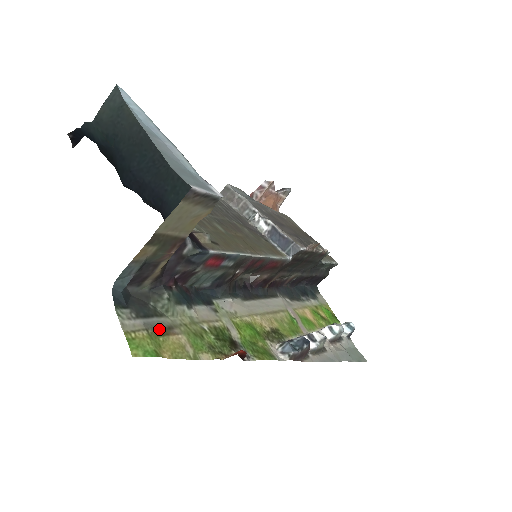
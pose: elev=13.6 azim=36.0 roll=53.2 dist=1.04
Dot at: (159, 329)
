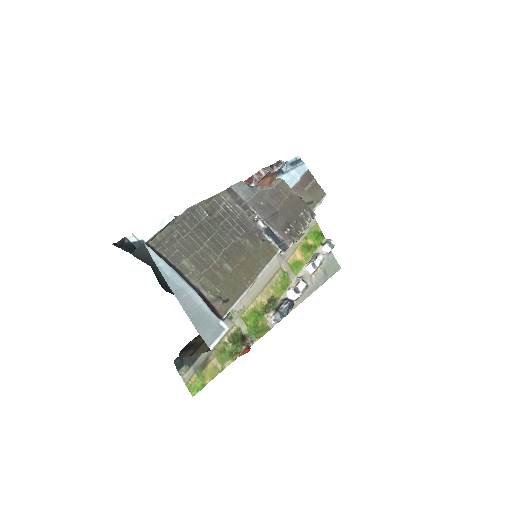
Dot at: (201, 365)
